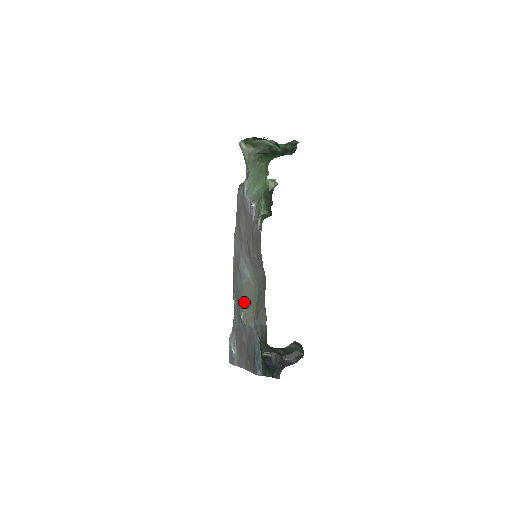
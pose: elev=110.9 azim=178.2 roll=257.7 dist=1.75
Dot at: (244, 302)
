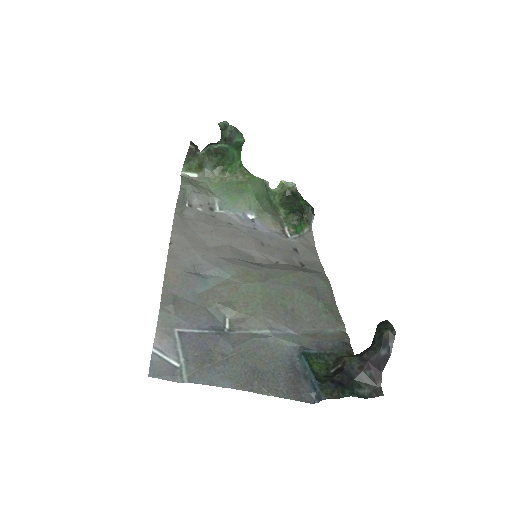
Dot at: (221, 306)
